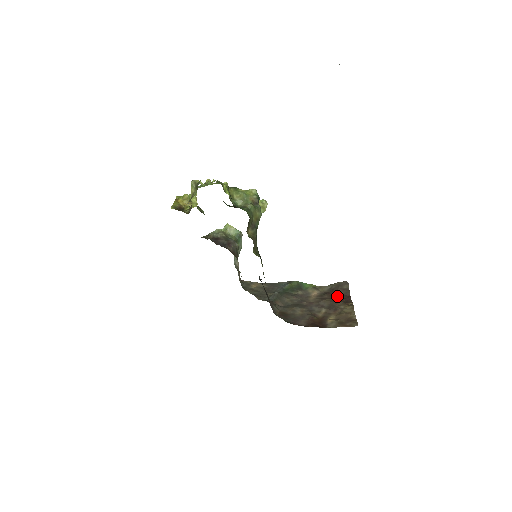
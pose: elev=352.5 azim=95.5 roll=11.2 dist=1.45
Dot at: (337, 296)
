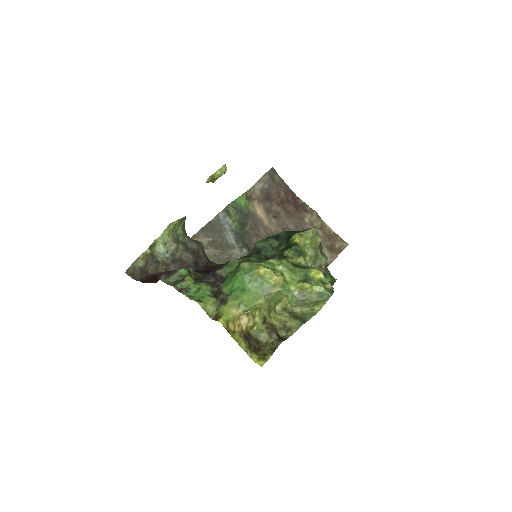
Dot at: (284, 201)
